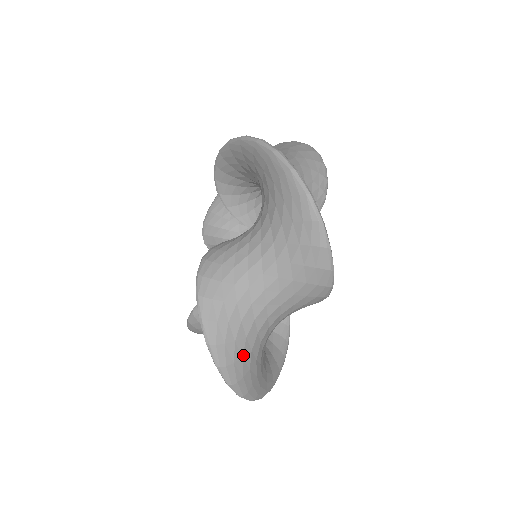
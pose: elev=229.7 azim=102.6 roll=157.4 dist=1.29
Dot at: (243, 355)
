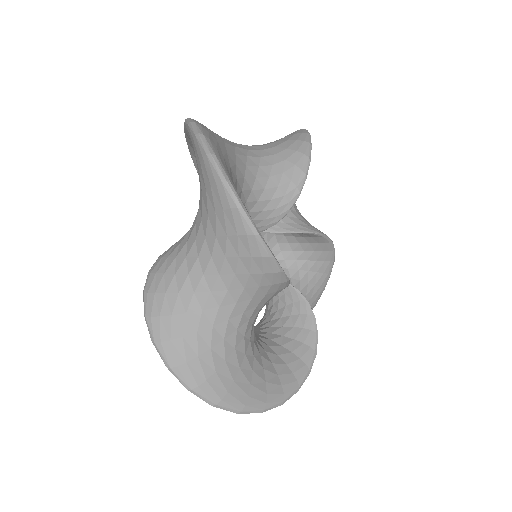
Dot at: occluded
